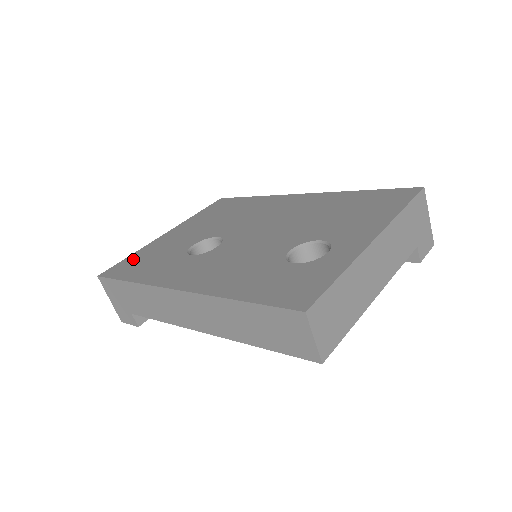
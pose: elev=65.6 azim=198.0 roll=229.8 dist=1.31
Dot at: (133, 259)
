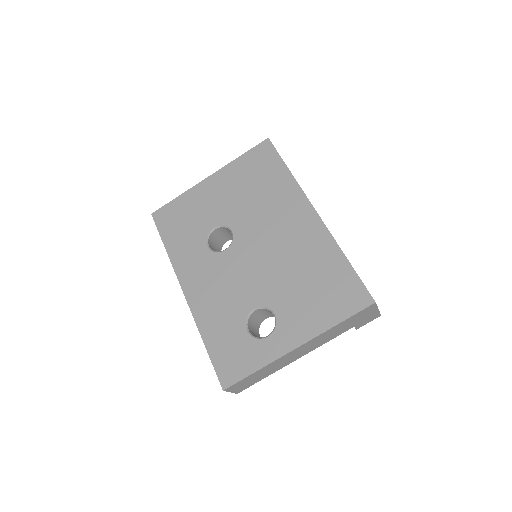
Dot at: (176, 208)
